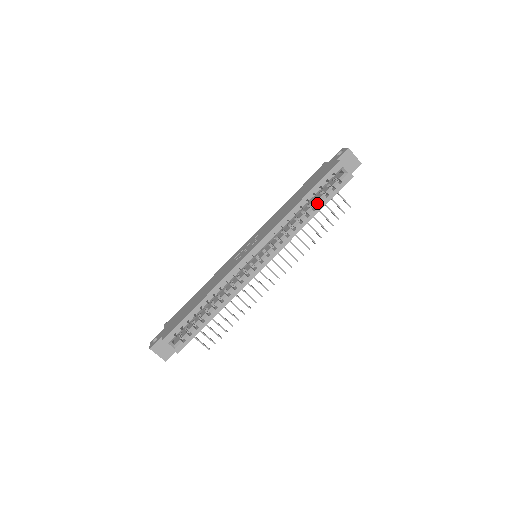
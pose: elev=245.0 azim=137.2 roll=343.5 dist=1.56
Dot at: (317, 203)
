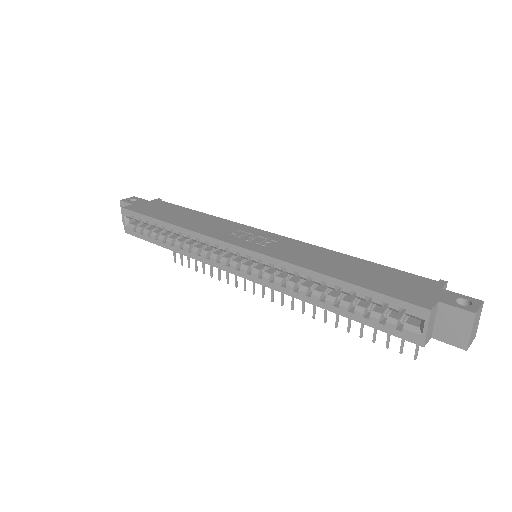
Dot at: (347, 305)
